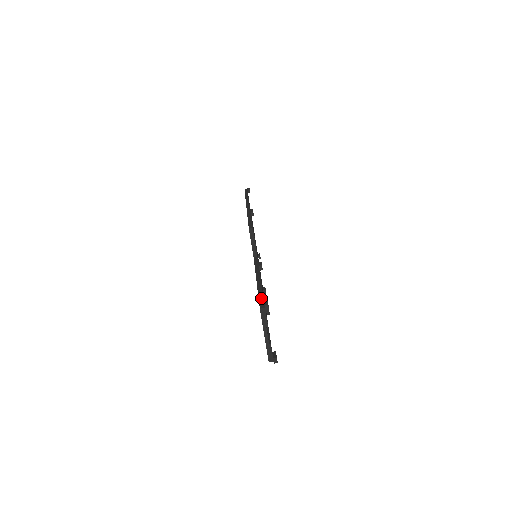
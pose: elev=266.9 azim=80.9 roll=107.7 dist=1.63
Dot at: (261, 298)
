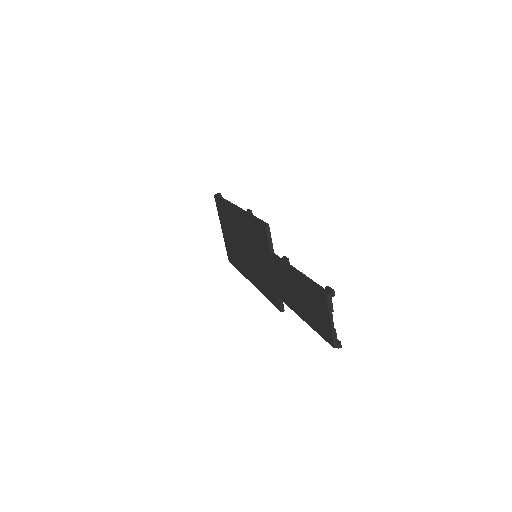
Dot at: (318, 286)
